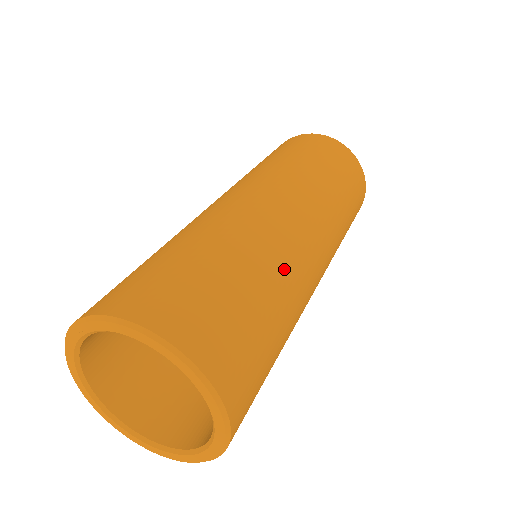
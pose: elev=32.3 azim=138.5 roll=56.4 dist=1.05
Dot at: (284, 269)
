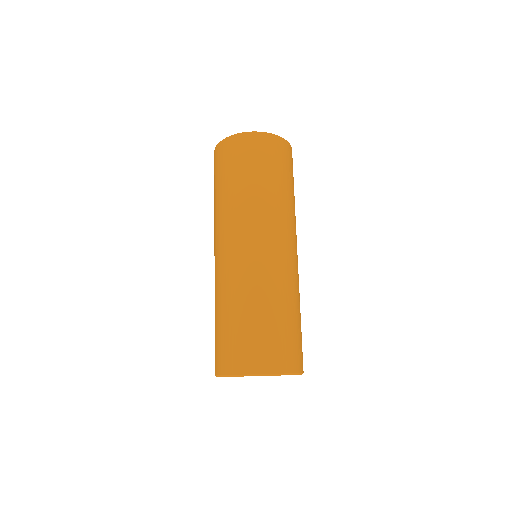
Dot at: occluded
